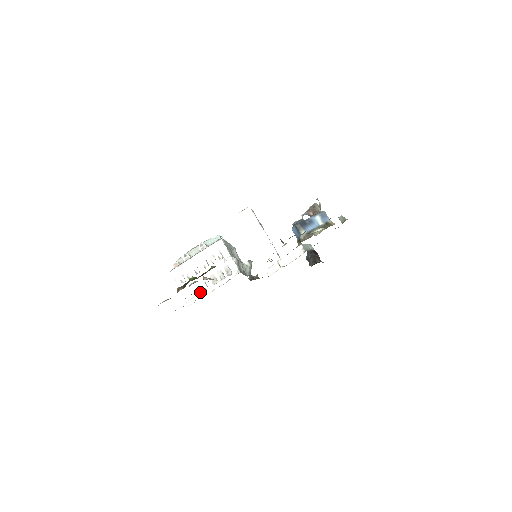
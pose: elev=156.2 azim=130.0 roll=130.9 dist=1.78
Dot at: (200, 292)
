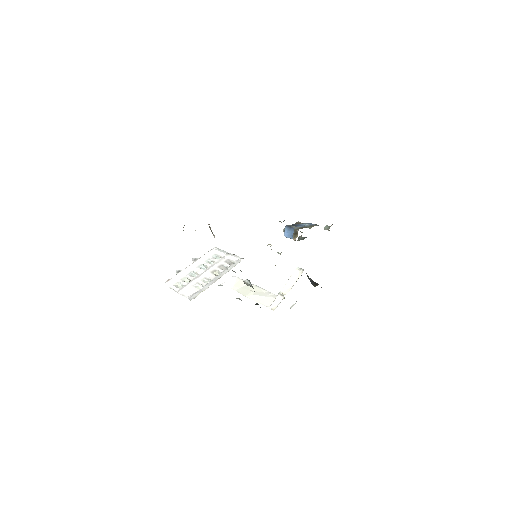
Dot at: occluded
